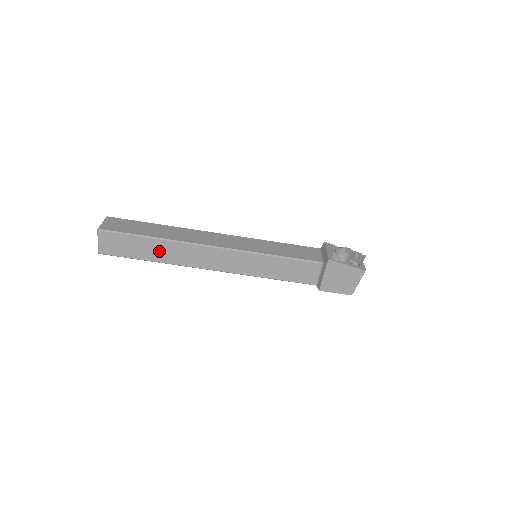
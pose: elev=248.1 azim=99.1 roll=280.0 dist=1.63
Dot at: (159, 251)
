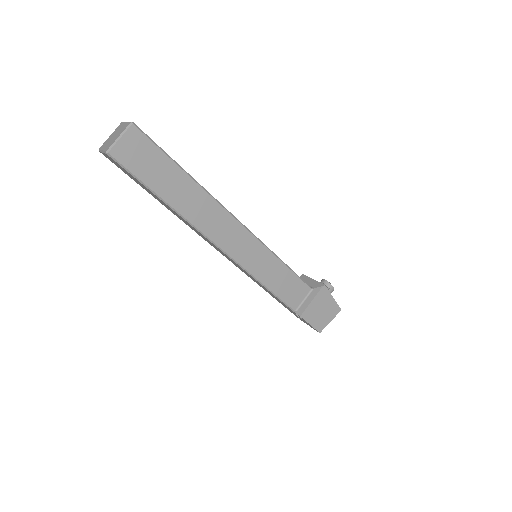
Dot at: (182, 193)
